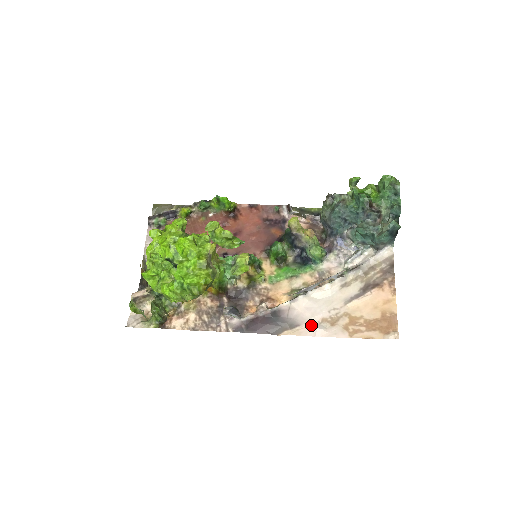
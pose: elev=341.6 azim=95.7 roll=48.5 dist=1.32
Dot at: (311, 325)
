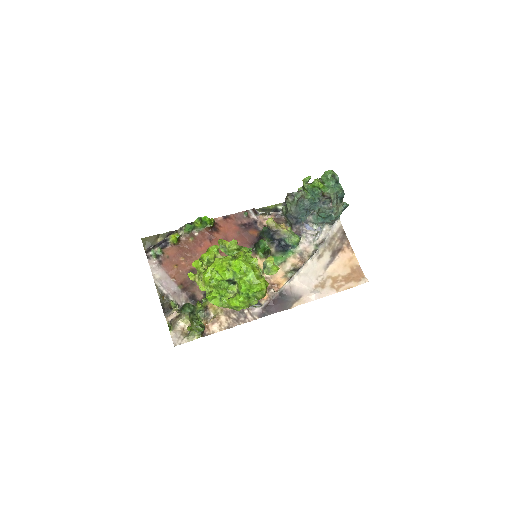
Dot at: (309, 293)
